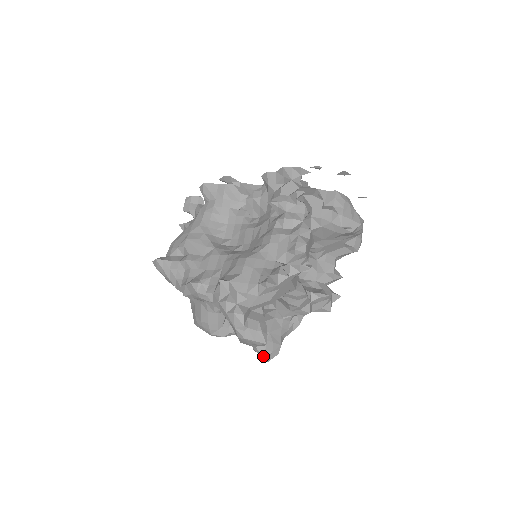
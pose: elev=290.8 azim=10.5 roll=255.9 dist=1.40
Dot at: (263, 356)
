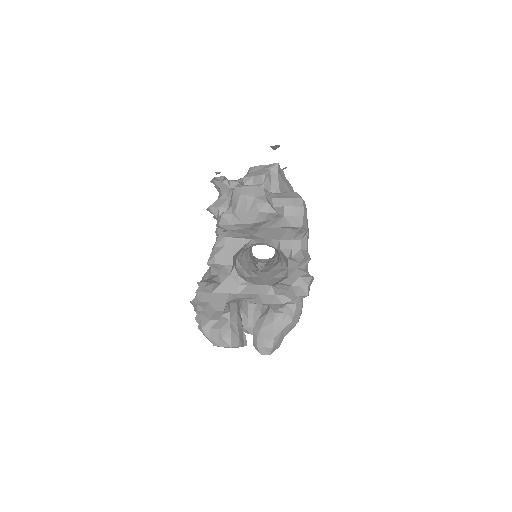
Dot at: (259, 352)
